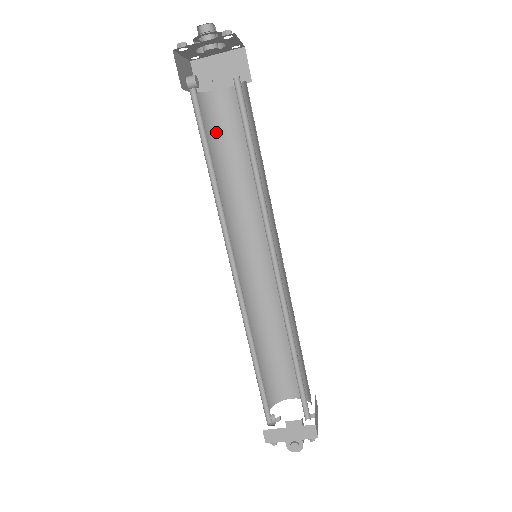
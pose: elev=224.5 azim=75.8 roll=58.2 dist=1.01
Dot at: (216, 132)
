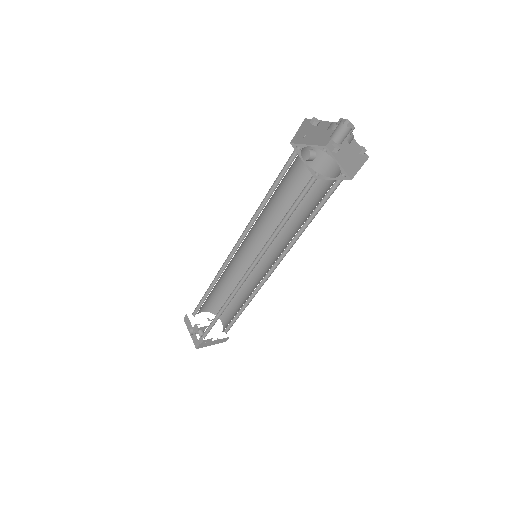
Dot at: (285, 175)
